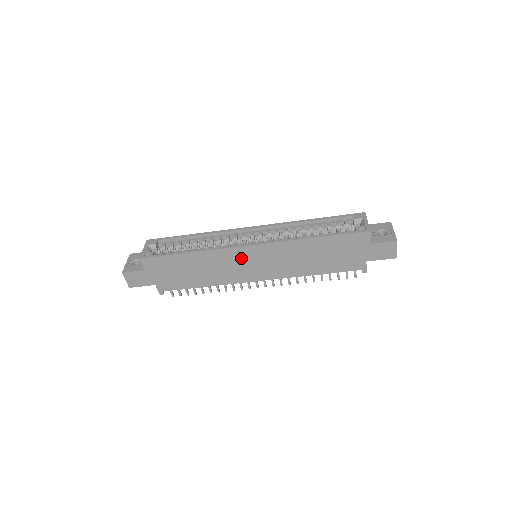
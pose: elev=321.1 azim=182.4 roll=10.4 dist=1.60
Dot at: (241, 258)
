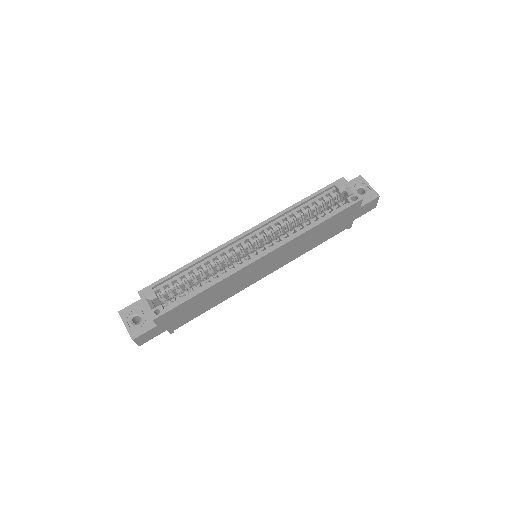
Dot at: (253, 269)
